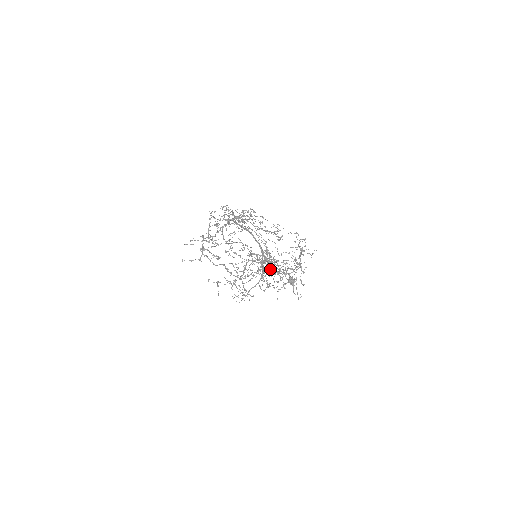
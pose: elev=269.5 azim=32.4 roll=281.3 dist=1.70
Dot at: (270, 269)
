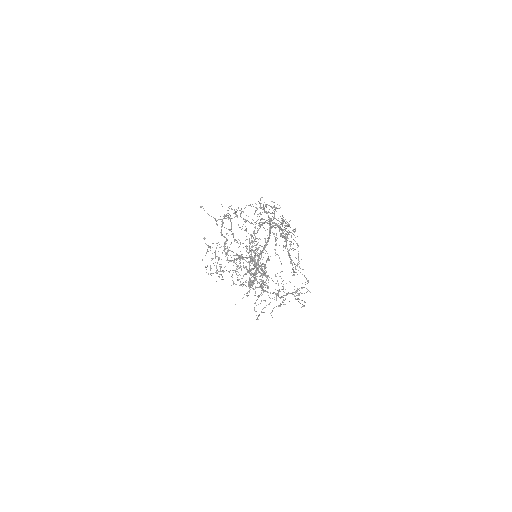
Dot at: occluded
